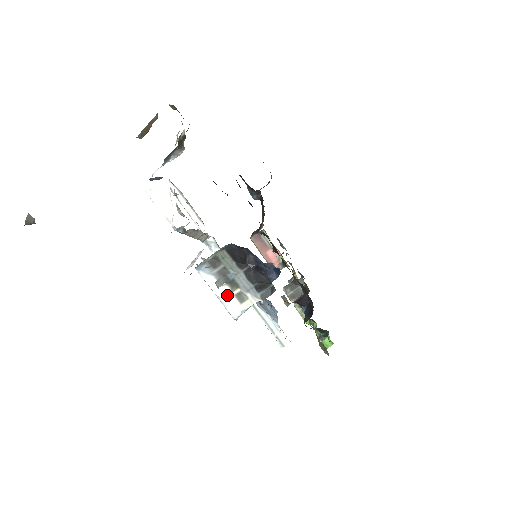
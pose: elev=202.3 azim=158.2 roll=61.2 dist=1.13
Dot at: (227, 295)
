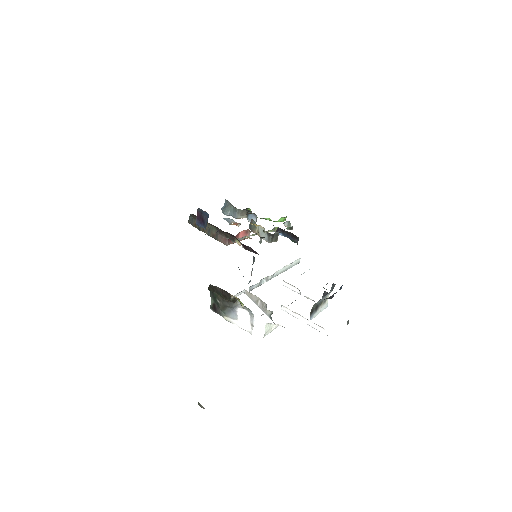
Dot at: (321, 308)
